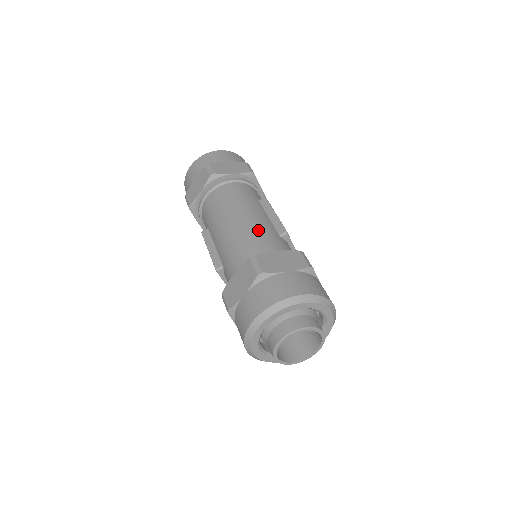
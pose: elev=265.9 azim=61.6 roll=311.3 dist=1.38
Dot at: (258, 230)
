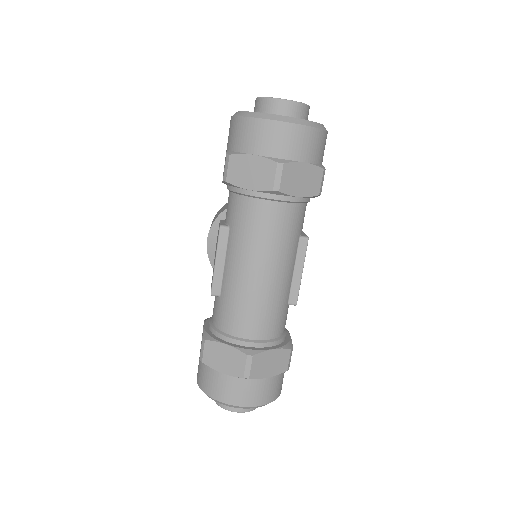
Dot at: (274, 303)
